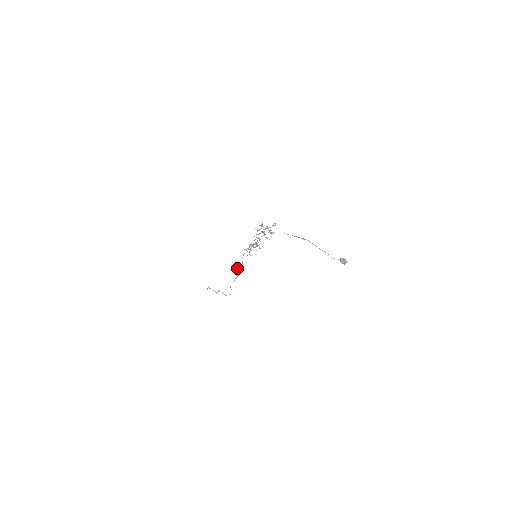
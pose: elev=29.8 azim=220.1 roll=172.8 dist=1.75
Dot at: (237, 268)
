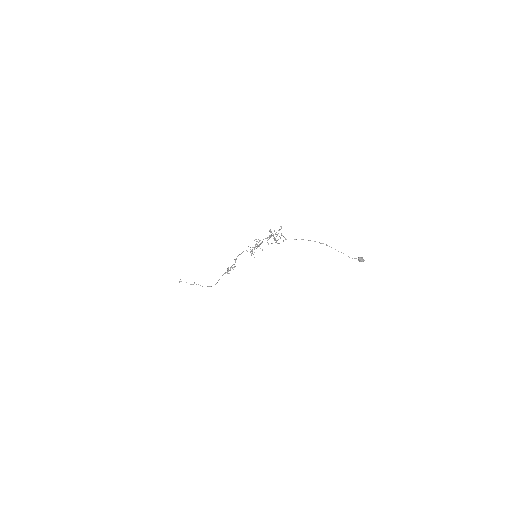
Dot at: (231, 267)
